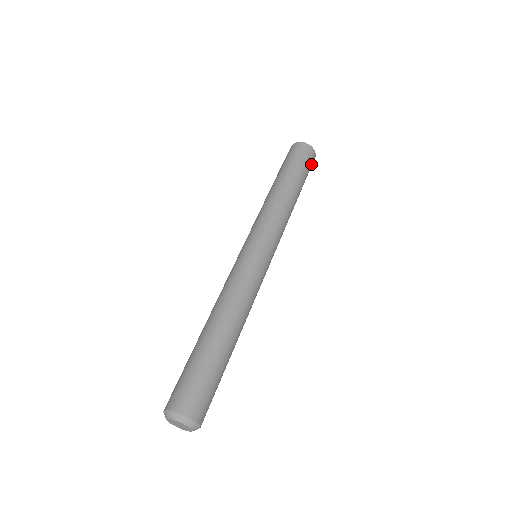
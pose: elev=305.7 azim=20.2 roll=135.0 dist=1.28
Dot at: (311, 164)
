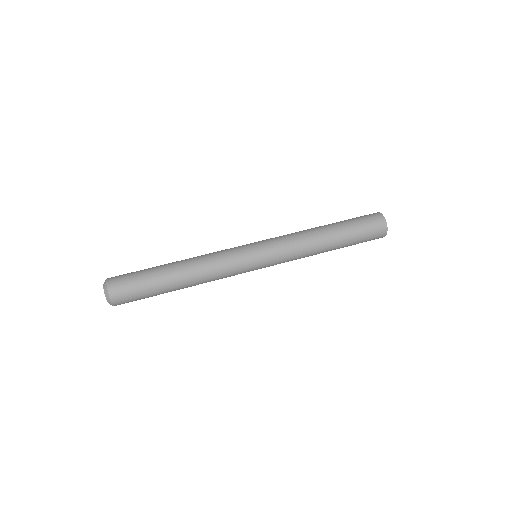
Dot at: (374, 231)
